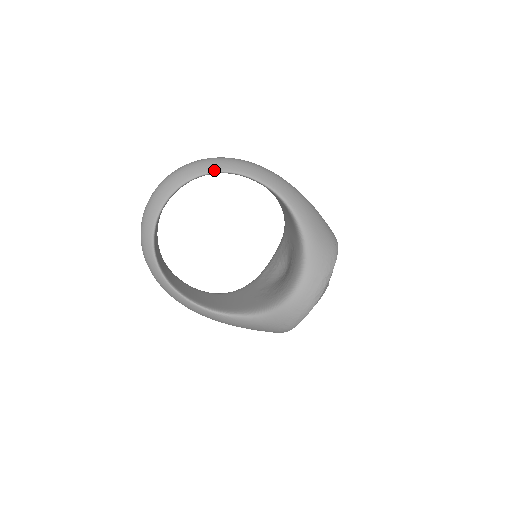
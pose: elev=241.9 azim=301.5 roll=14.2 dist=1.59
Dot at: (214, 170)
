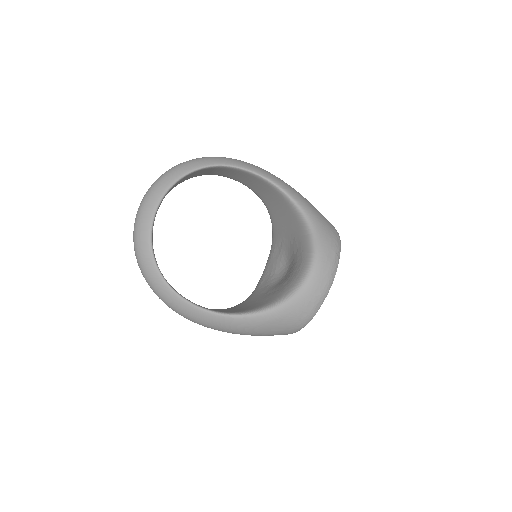
Dot at: (208, 164)
